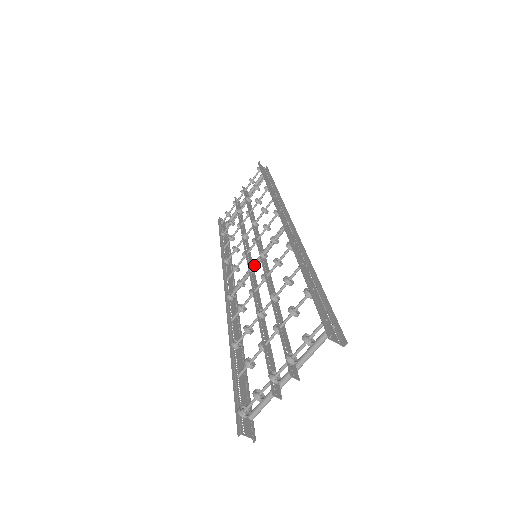
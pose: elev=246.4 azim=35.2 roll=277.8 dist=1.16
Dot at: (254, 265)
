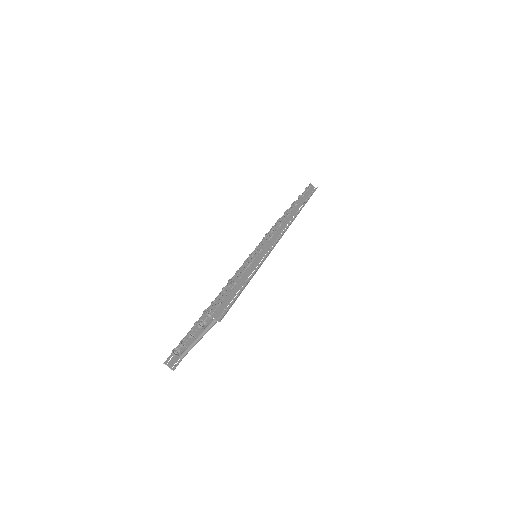
Dot at: occluded
